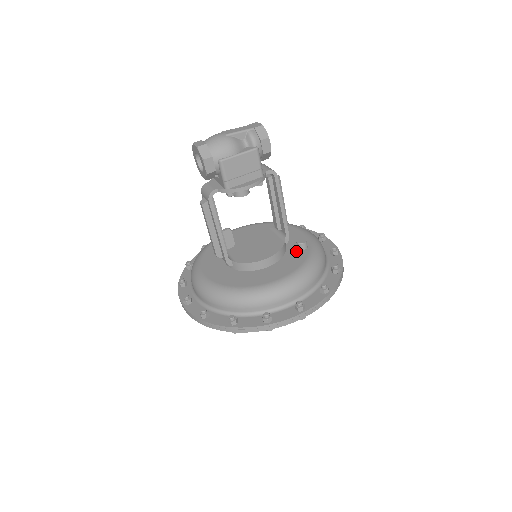
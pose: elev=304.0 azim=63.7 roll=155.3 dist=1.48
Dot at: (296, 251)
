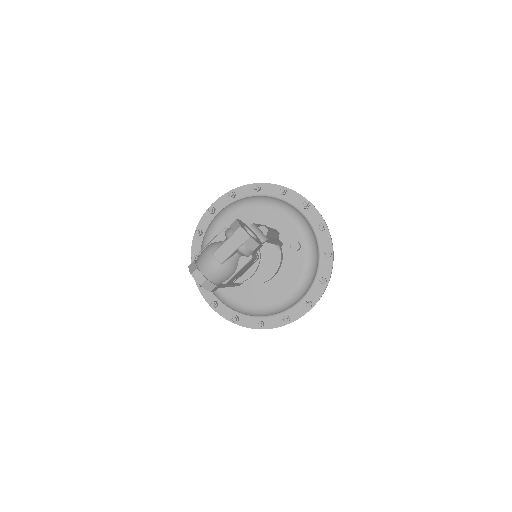
Dot at: (292, 253)
